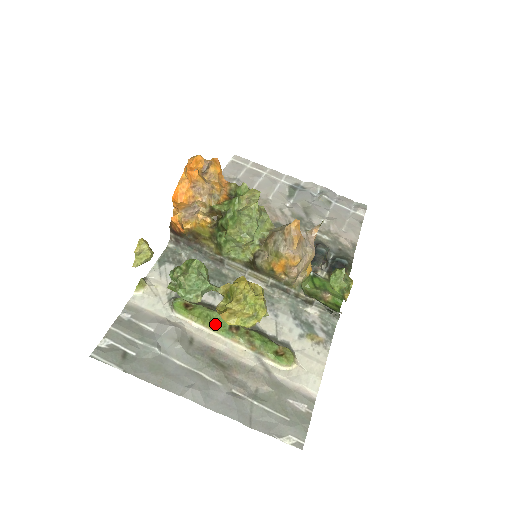
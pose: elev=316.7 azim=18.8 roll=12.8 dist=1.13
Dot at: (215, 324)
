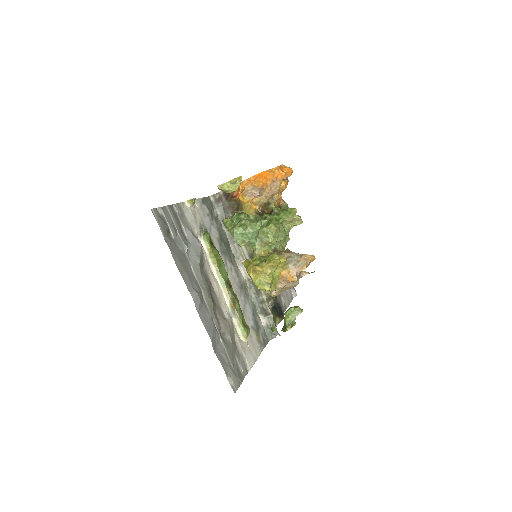
Dot at: (221, 270)
